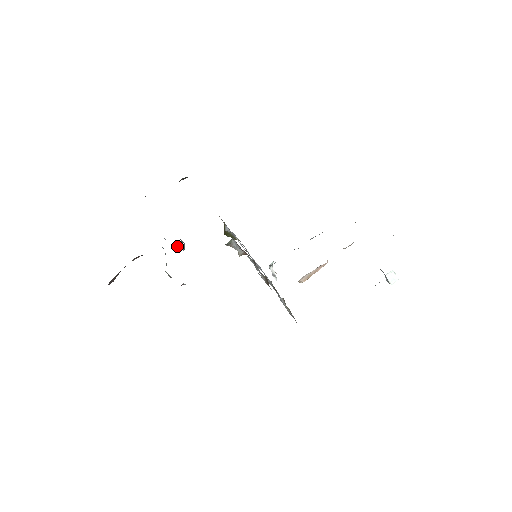
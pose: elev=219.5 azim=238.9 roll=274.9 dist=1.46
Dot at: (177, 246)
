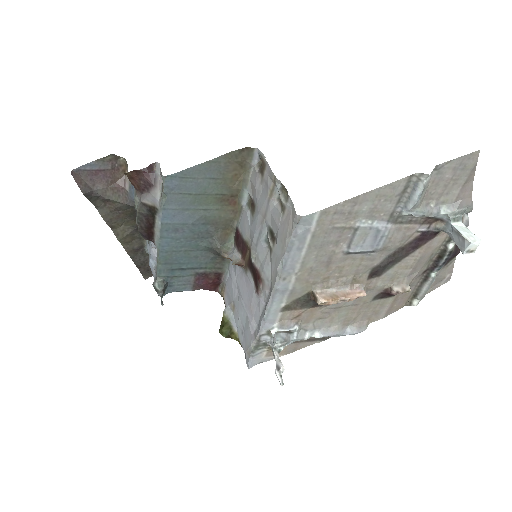
Dot at: (156, 277)
